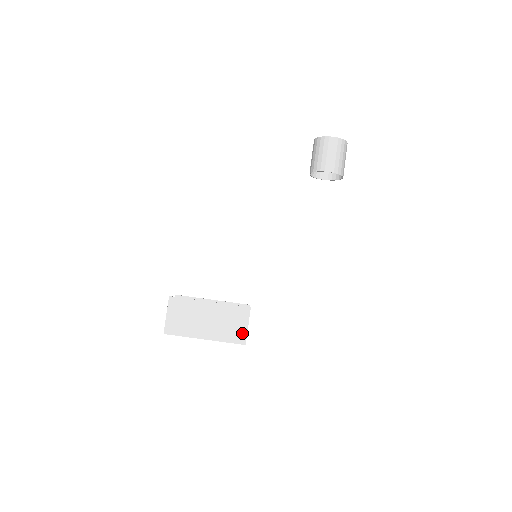
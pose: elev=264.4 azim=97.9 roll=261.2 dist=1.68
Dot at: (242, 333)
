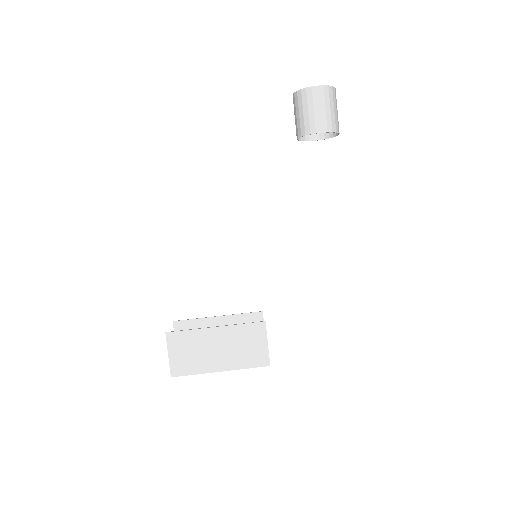
Dot at: (263, 353)
